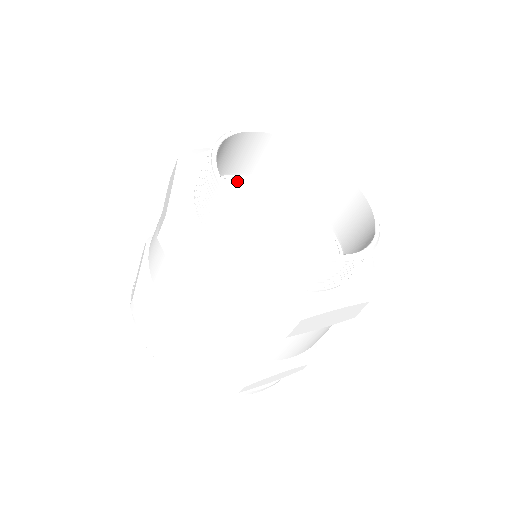
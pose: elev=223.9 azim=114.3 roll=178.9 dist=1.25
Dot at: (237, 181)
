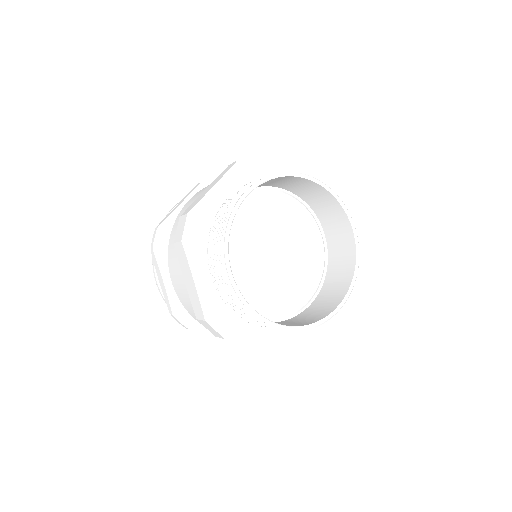
Dot at: (279, 196)
